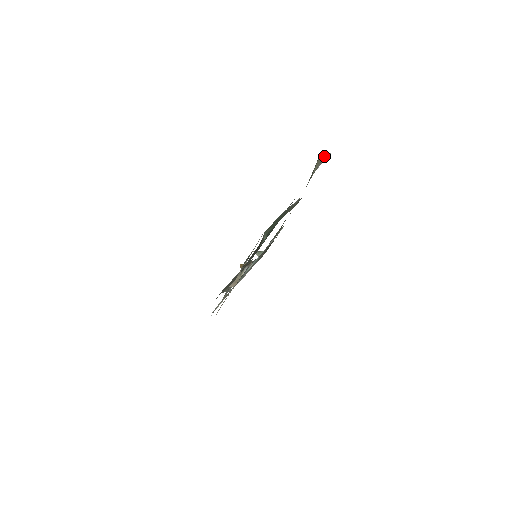
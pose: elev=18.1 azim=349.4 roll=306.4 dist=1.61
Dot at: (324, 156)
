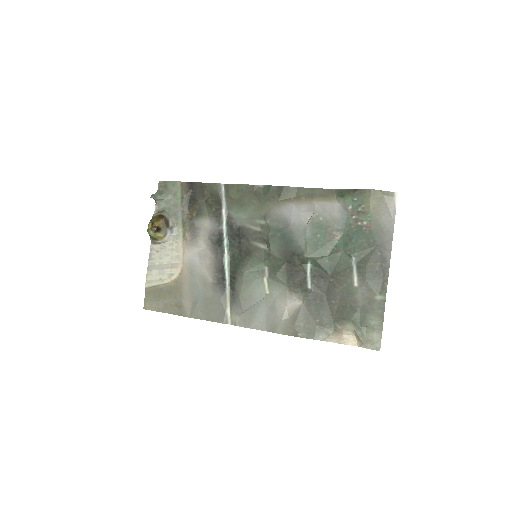
Dot at: (382, 192)
